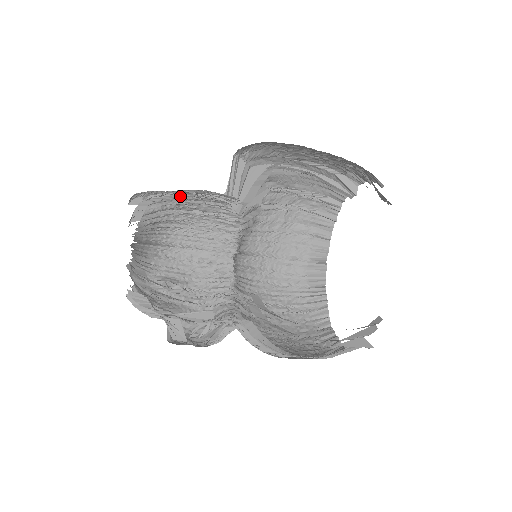
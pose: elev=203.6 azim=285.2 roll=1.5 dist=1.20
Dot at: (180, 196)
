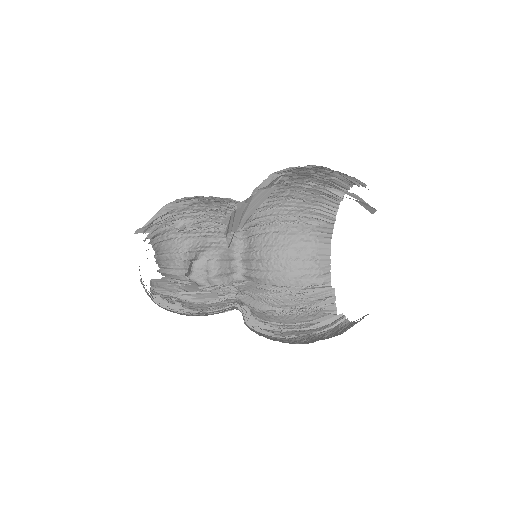
Dot at: occluded
